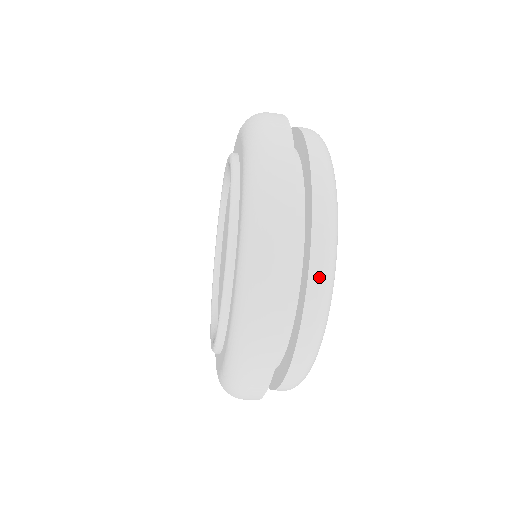
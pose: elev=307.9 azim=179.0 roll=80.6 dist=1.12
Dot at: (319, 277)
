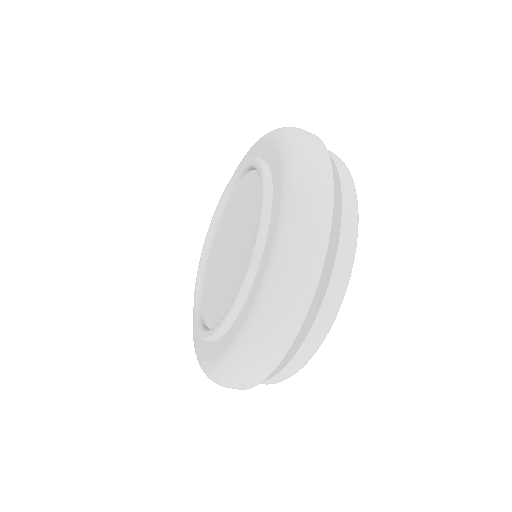
Dot at: (329, 309)
